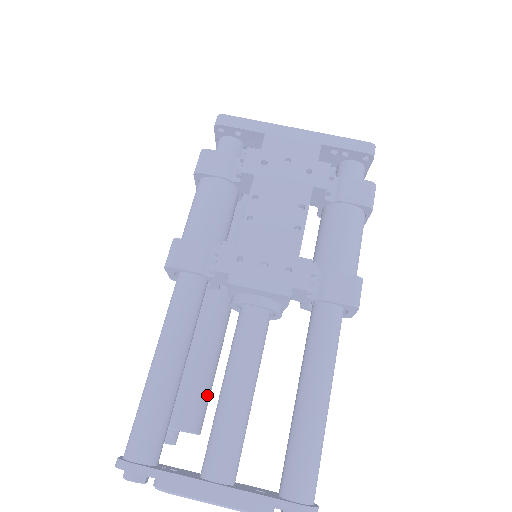
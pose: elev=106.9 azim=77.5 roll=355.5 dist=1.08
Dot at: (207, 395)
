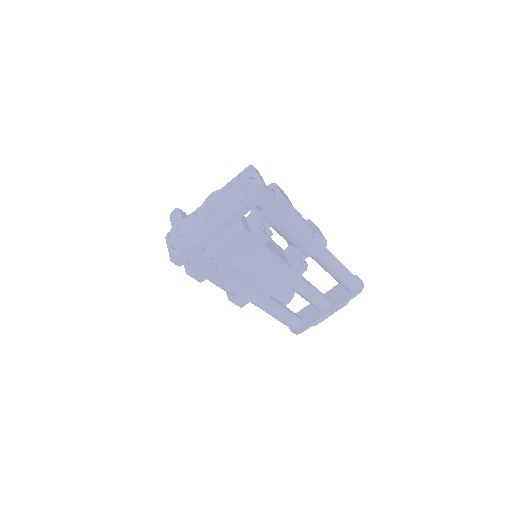
Dot at: occluded
